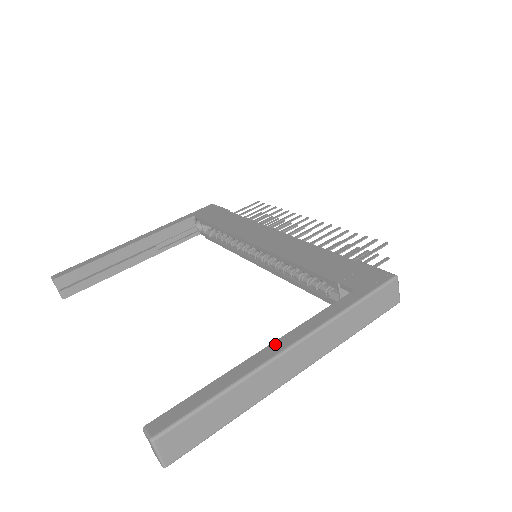
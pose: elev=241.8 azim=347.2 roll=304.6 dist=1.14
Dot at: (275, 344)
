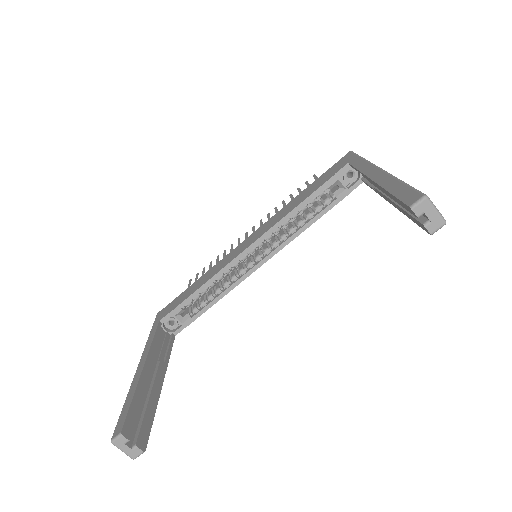
Dot at: (371, 175)
